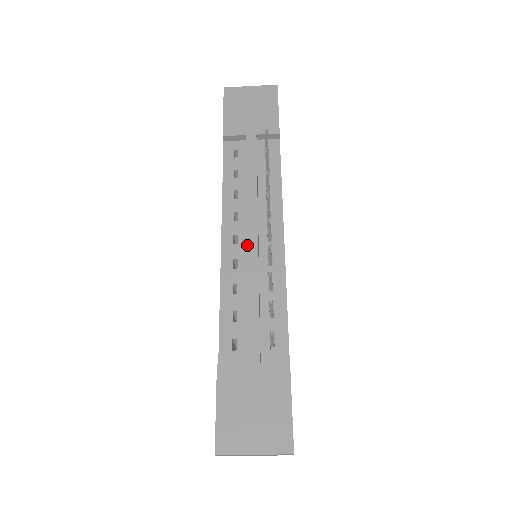
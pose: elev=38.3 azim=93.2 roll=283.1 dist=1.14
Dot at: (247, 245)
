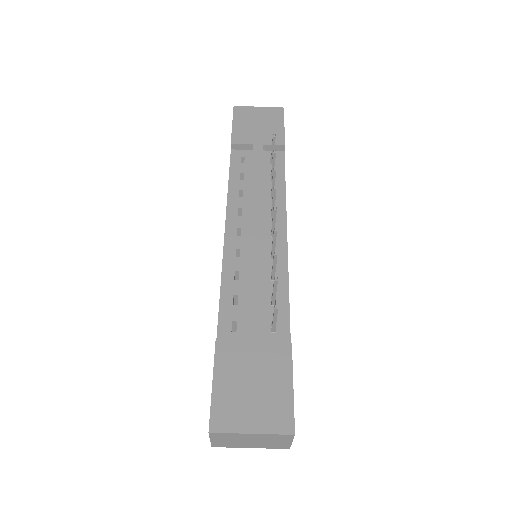
Dot at: (251, 235)
